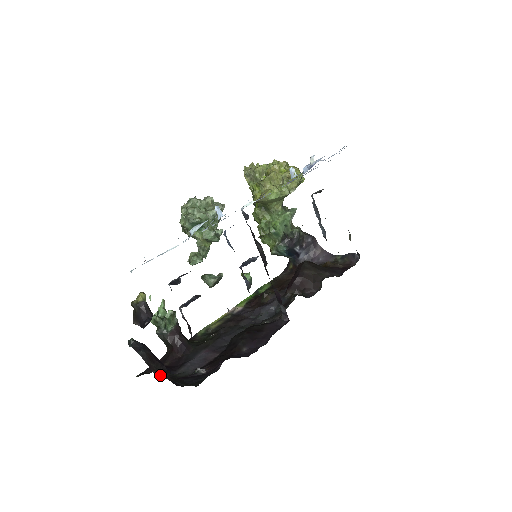
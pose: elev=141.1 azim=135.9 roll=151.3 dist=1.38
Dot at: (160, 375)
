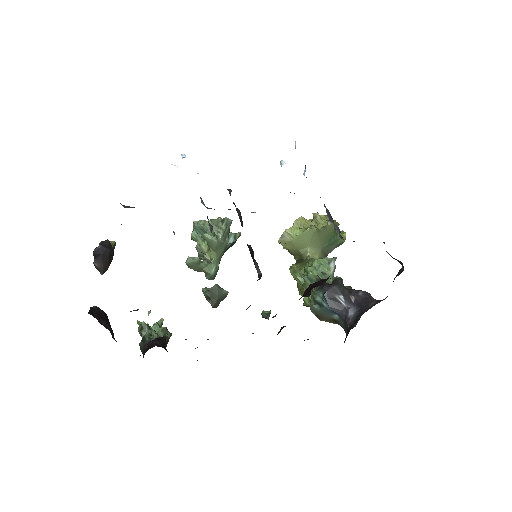
Dot at: (93, 316)
